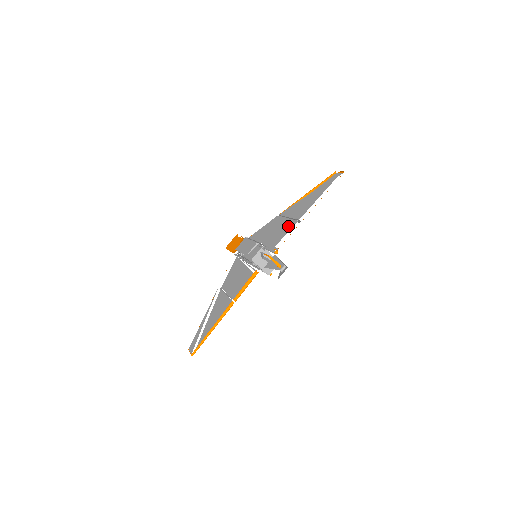
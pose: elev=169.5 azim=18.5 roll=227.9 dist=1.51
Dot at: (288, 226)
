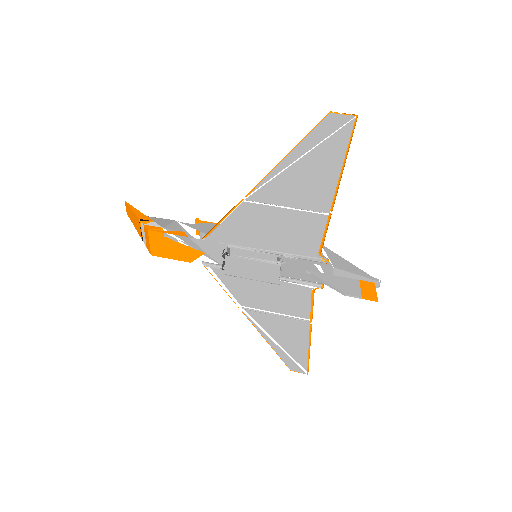
Dot at: (311, 224)
